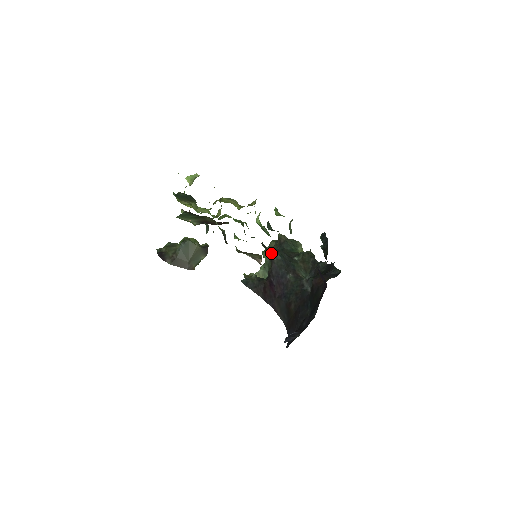
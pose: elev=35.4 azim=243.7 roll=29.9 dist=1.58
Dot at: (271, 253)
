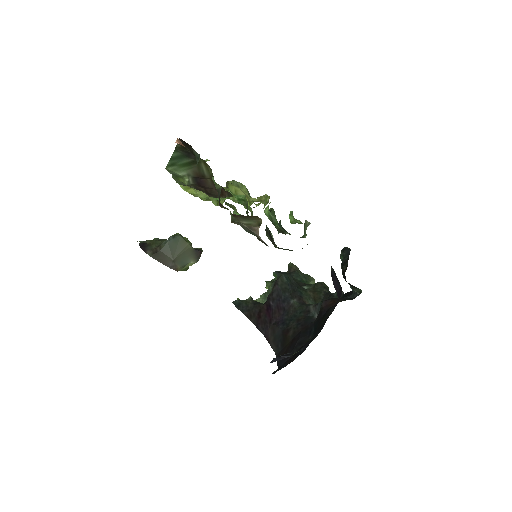
Dot at: (276, 274)
